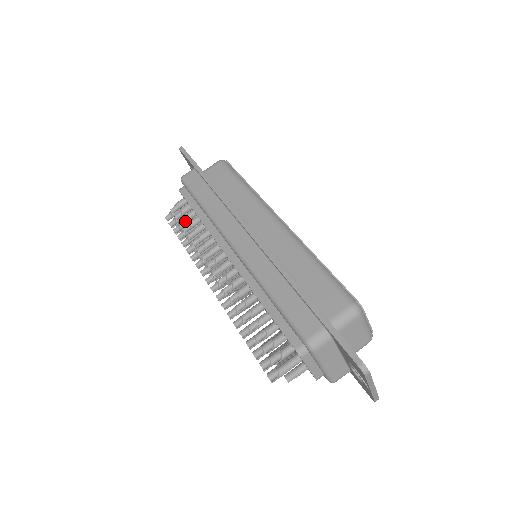
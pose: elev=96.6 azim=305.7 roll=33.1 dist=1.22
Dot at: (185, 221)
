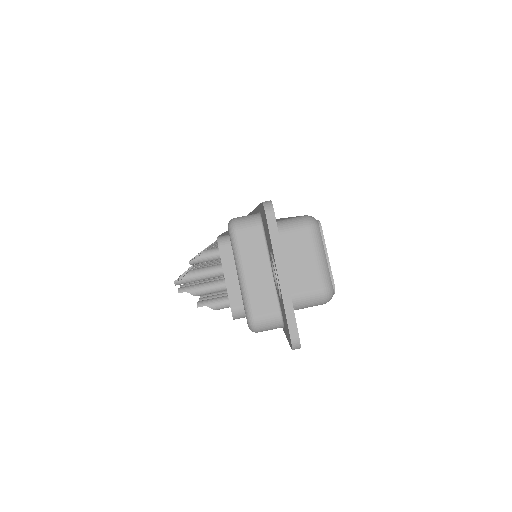
Dot at: occluded
